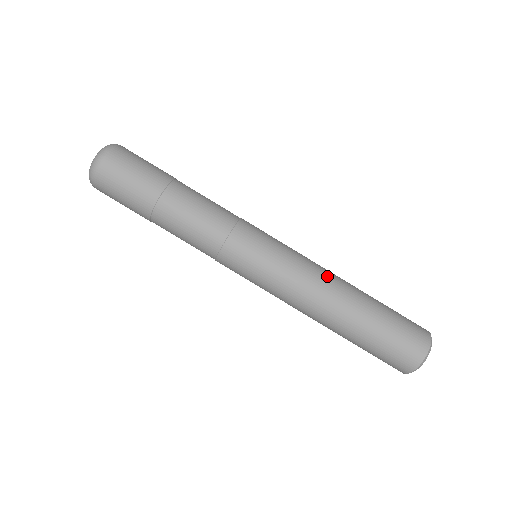
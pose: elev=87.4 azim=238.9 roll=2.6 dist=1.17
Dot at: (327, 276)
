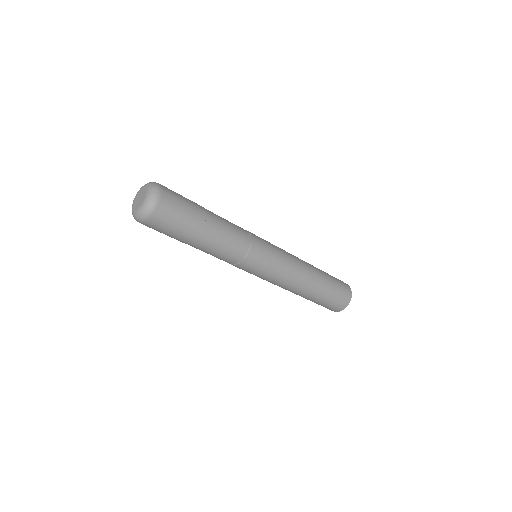
Dot at: (301, 276)
